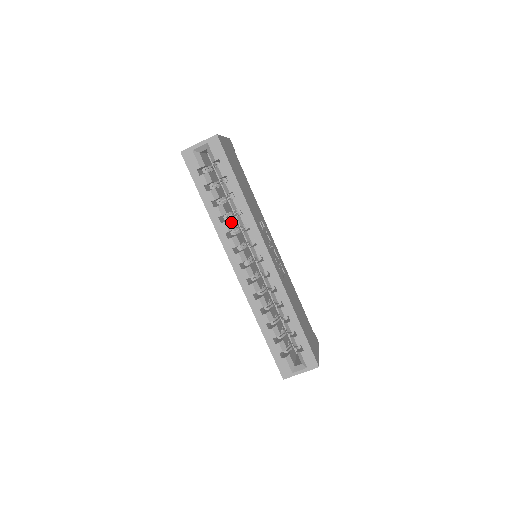
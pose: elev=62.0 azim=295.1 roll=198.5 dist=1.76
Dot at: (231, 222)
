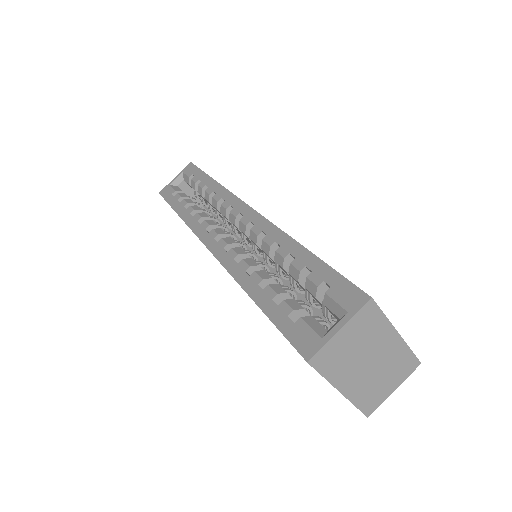
Dot at: occluded
